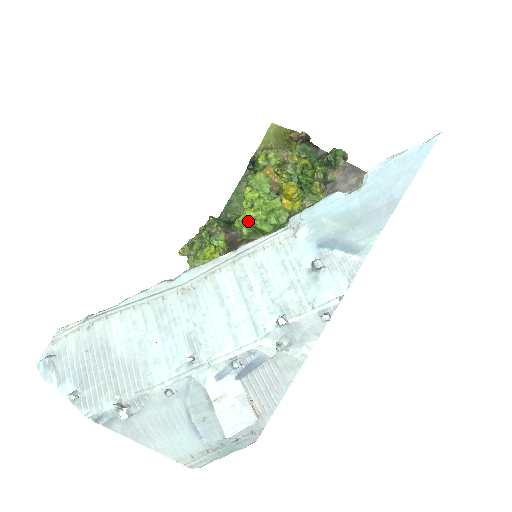
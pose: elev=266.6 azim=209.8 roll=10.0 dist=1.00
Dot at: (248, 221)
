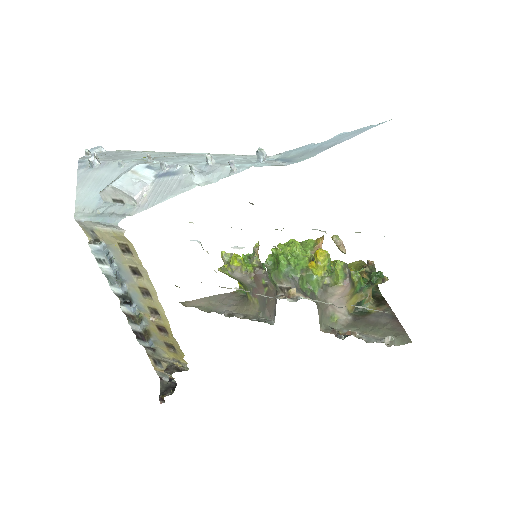
Dot at: (276, 249)
